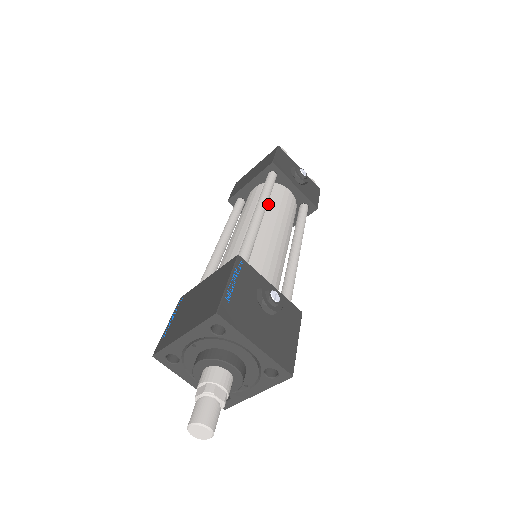
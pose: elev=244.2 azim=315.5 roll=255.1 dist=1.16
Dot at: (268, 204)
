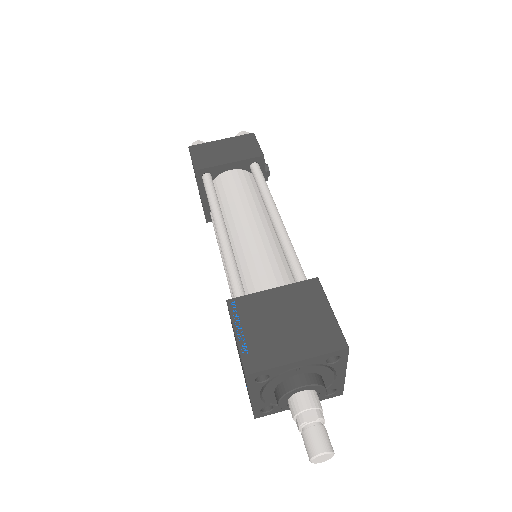
Dot at: (263, 202)
